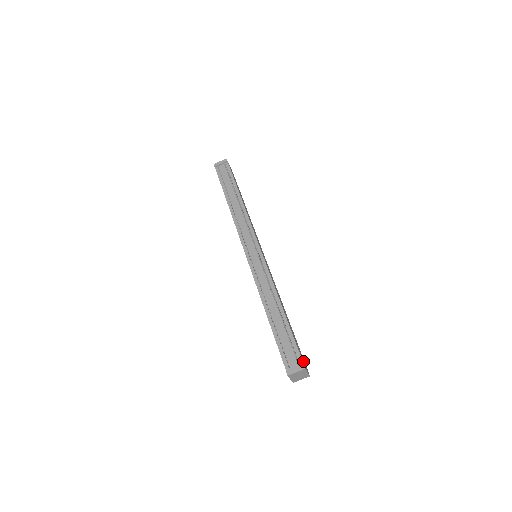
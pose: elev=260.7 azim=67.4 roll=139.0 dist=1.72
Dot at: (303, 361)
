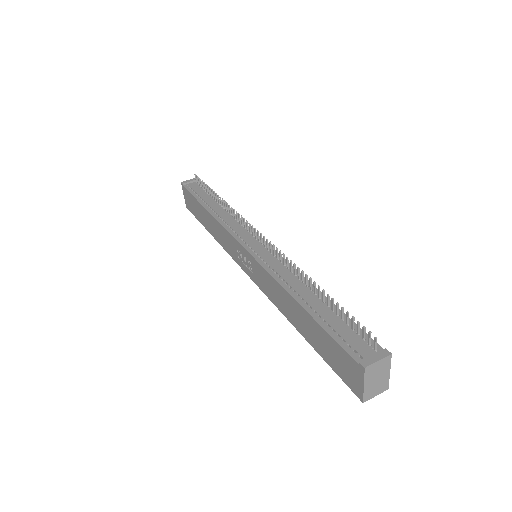
Dot at: occluded
